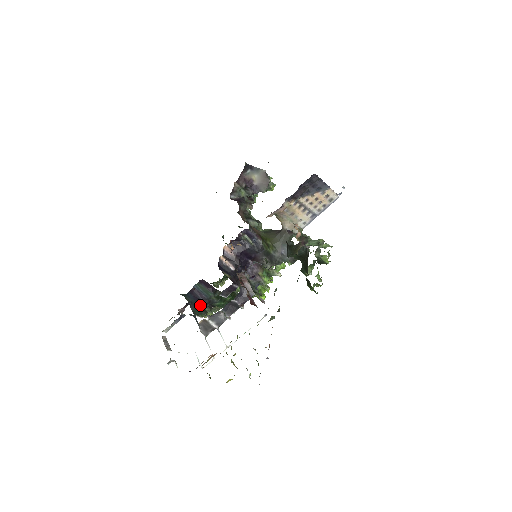
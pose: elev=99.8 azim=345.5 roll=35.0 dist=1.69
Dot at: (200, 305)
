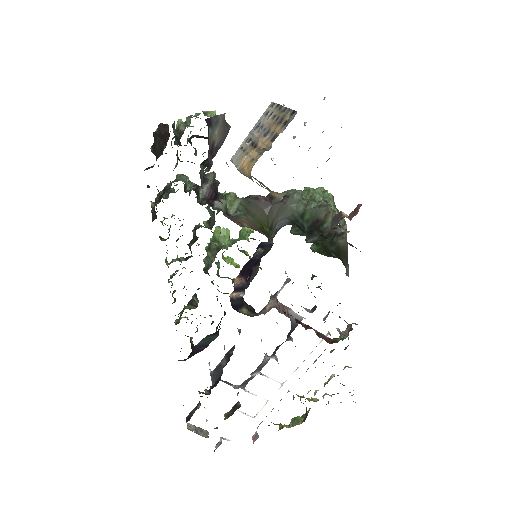
Dot at: occluded
